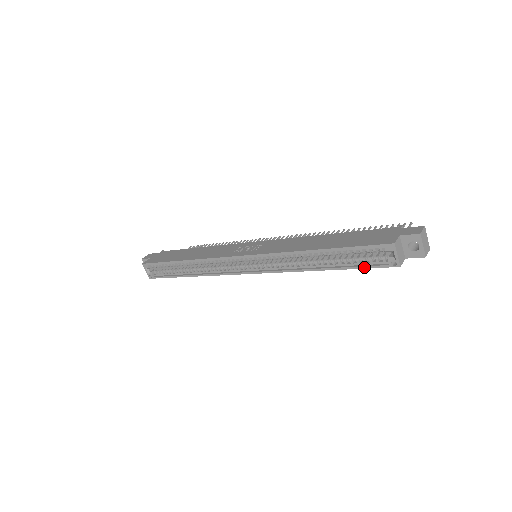
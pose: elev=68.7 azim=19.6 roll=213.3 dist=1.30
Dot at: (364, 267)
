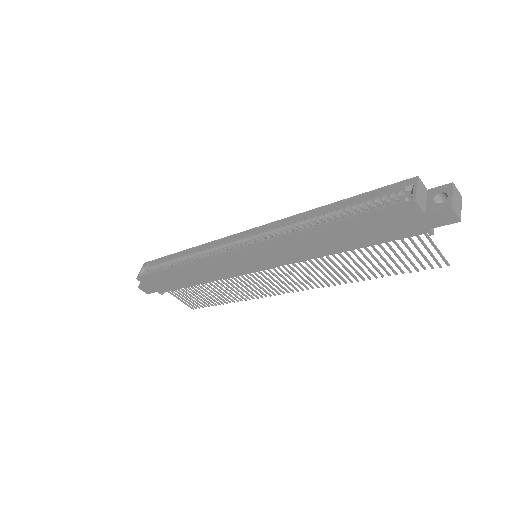
Dot at: (371, 211)
